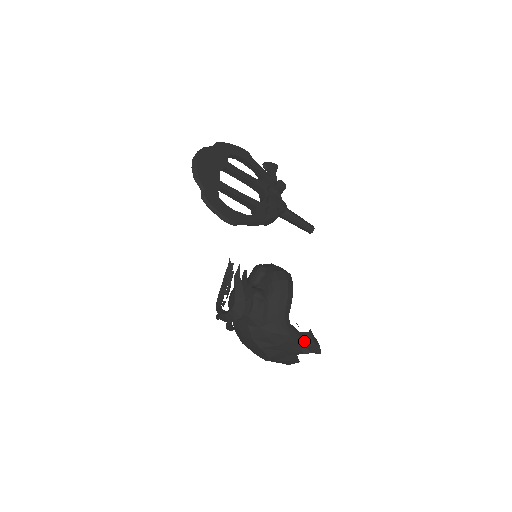
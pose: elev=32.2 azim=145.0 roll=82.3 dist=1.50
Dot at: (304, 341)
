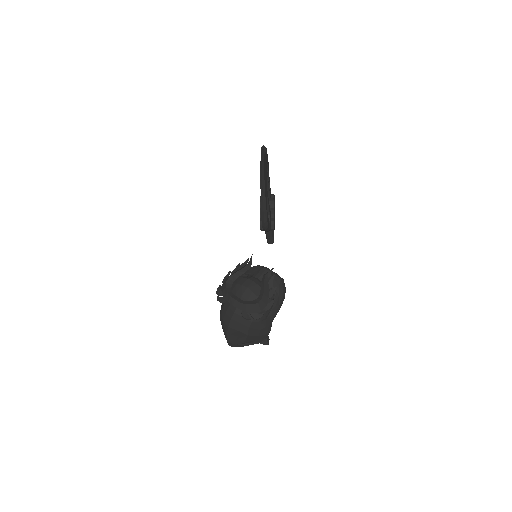
Dot at: occluded
